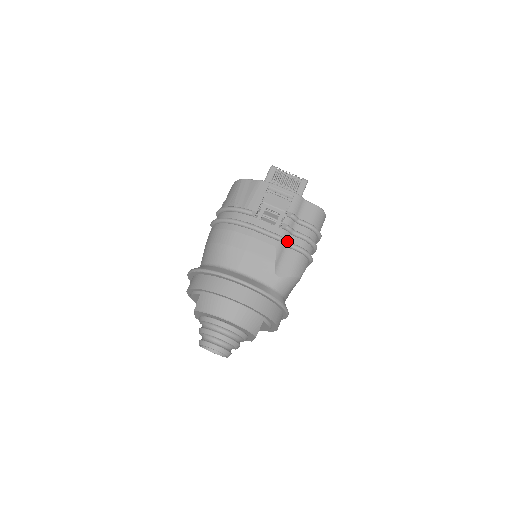
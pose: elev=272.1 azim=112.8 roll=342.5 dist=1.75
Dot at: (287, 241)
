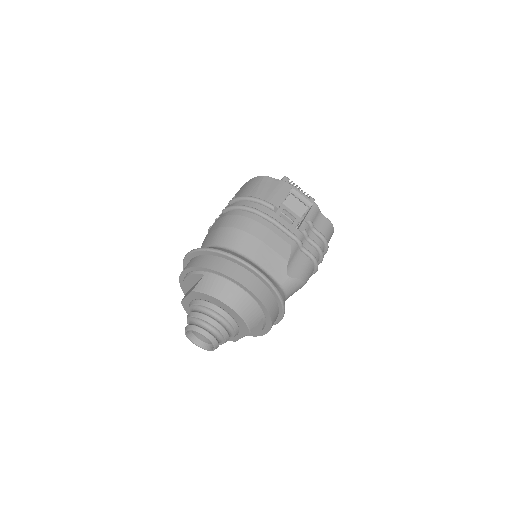
Dot at: (302, 244)
